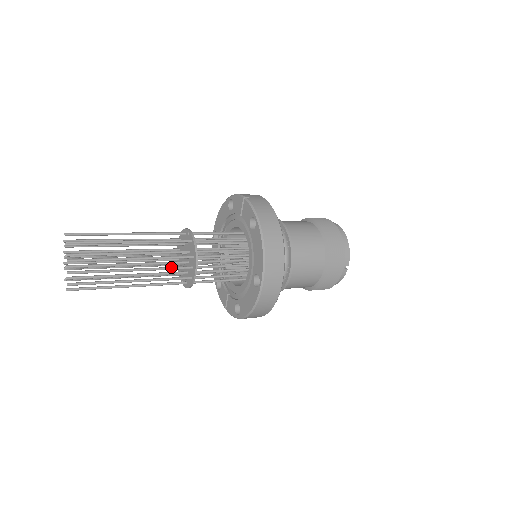
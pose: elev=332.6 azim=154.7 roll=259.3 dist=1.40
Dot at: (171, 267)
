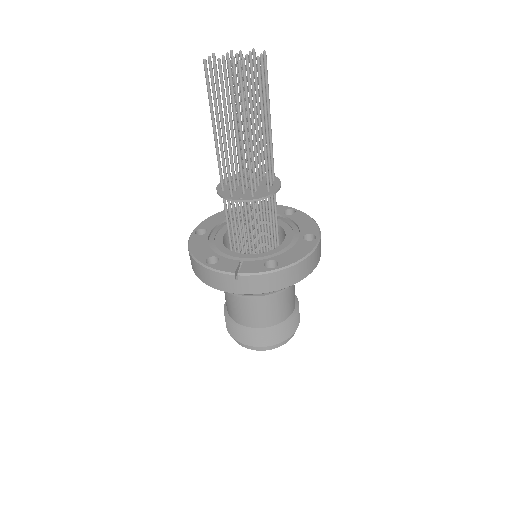
Dot at: (270, 163)
